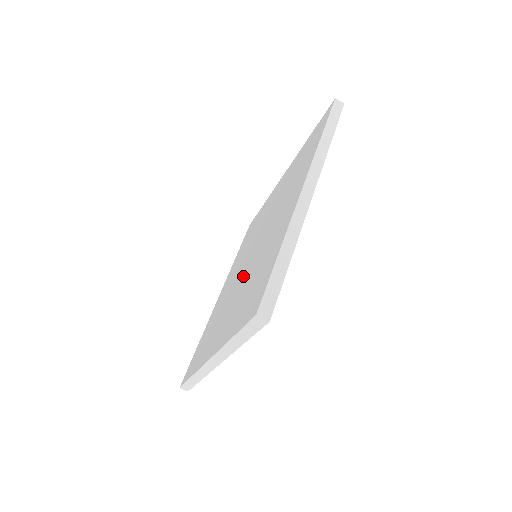
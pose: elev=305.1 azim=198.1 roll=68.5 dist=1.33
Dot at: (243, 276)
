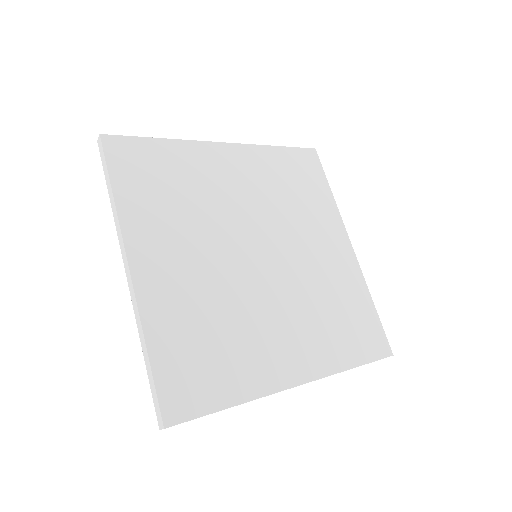
Dot at: occluded
